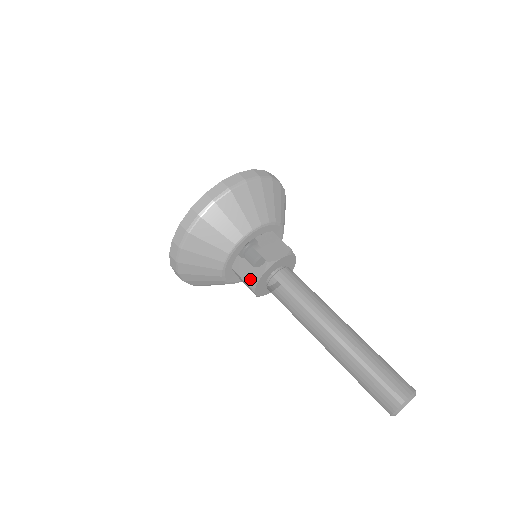
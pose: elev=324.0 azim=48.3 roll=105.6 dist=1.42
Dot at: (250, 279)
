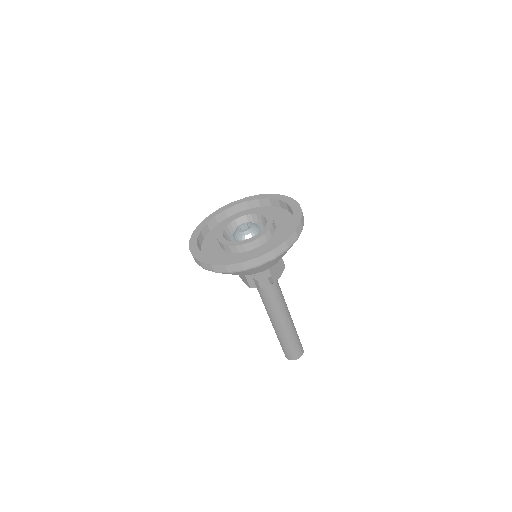
Dot at: (254, 284)
